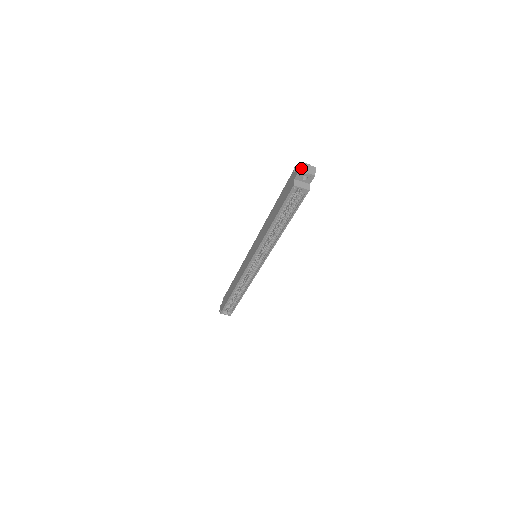
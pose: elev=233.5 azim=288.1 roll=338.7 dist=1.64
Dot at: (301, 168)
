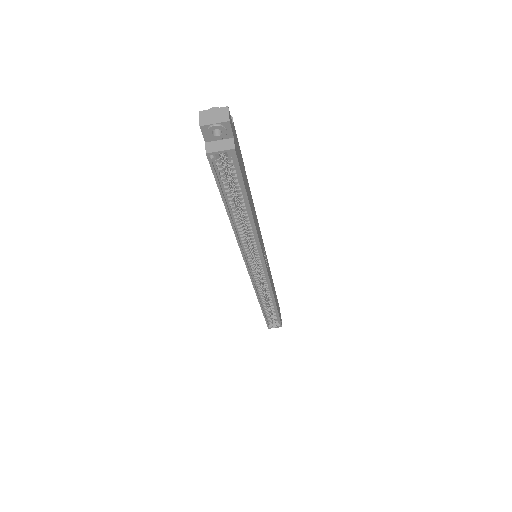
Dot at: (202, 120)
